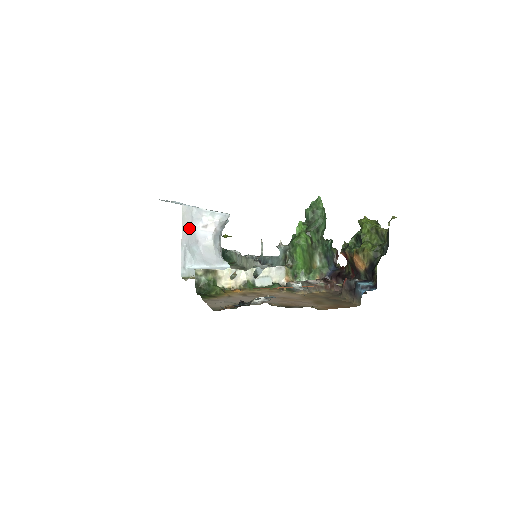
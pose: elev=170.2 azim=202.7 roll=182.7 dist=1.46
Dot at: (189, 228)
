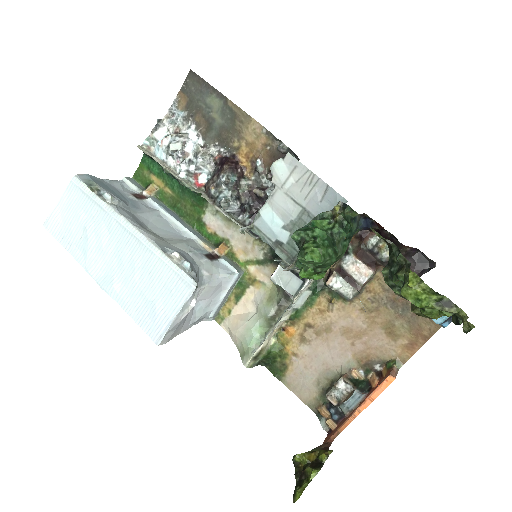
Dot at: (181, 327)
